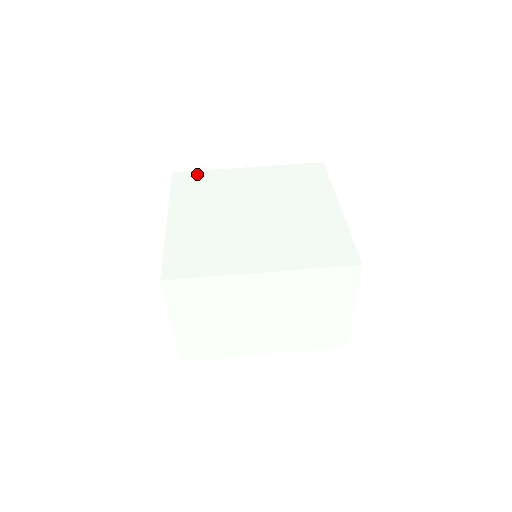
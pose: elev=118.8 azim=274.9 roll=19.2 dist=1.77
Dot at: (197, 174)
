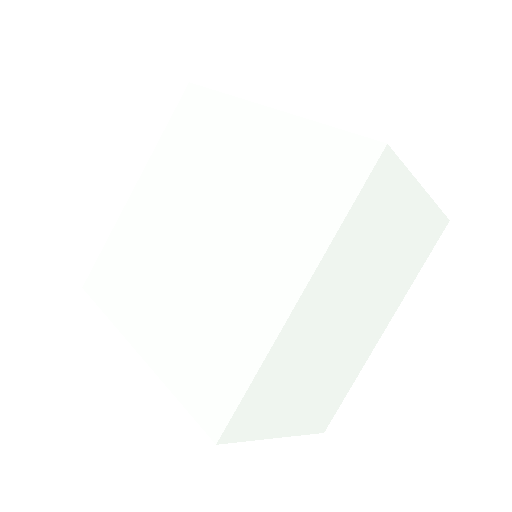
Dot at: (103, 260)
